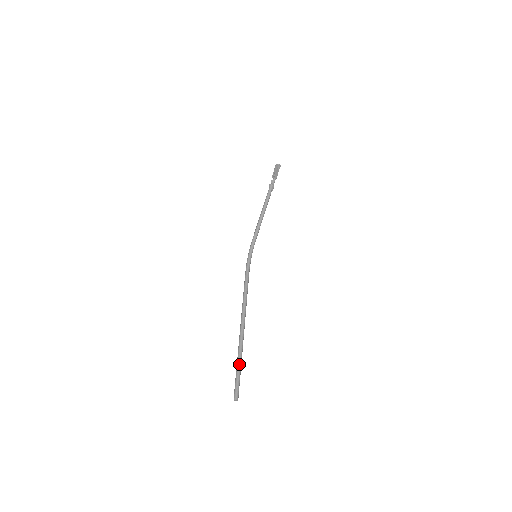
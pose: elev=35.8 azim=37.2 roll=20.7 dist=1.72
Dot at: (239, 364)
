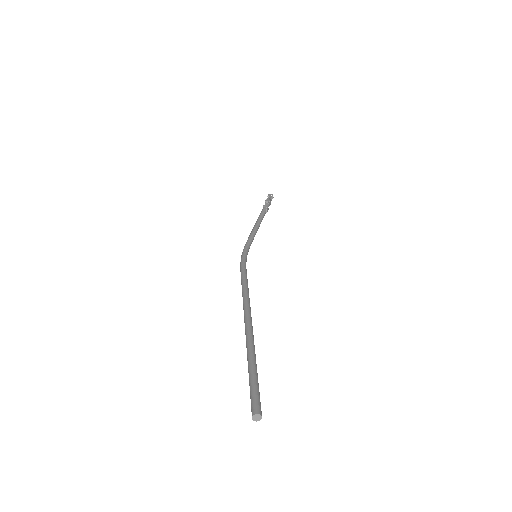
Dot at: (255, 363)
